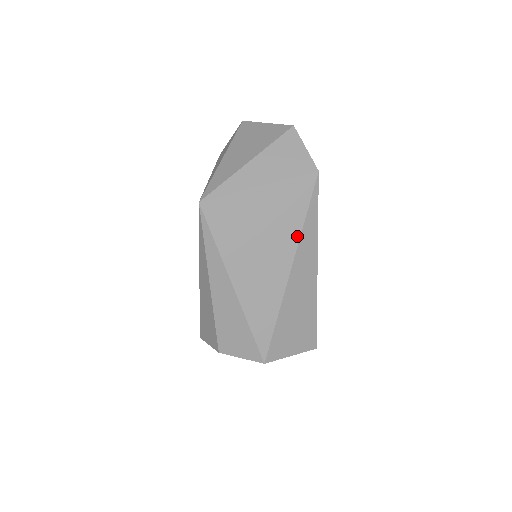
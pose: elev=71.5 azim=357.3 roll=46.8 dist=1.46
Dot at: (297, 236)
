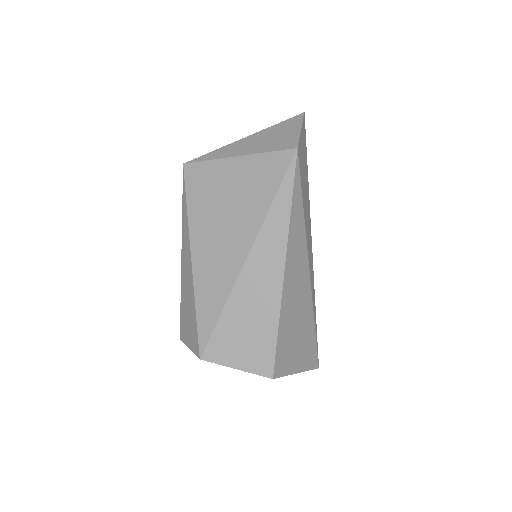
Dot at: (262, 217)
